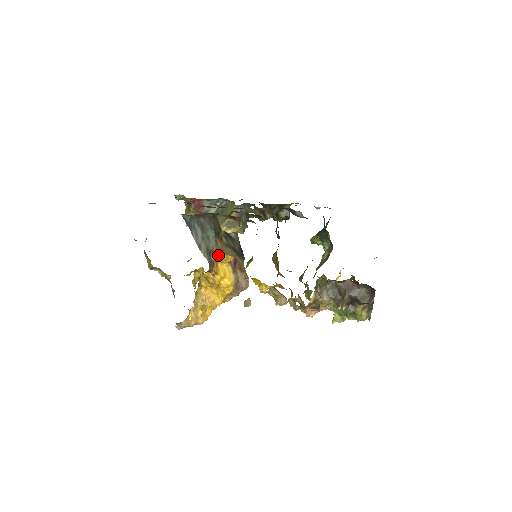
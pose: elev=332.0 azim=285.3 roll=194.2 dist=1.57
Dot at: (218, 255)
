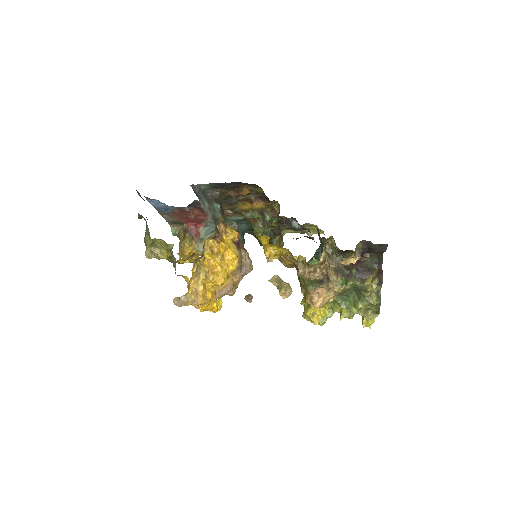
Dot at: (223, 226)
